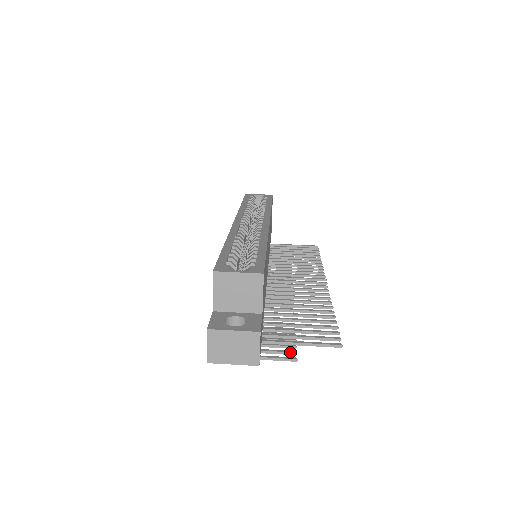
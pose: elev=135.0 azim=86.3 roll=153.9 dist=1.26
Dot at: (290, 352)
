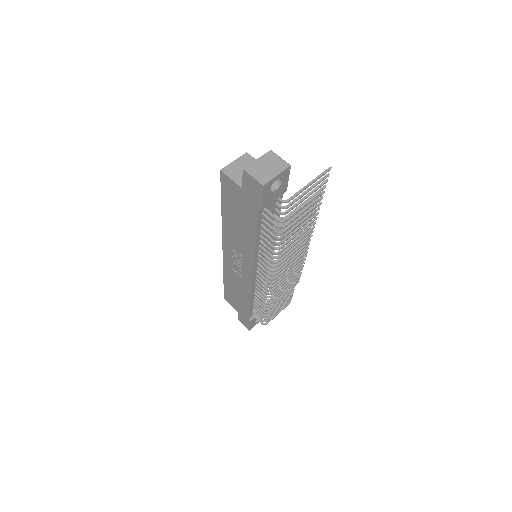
Dot at: (314, 200)
